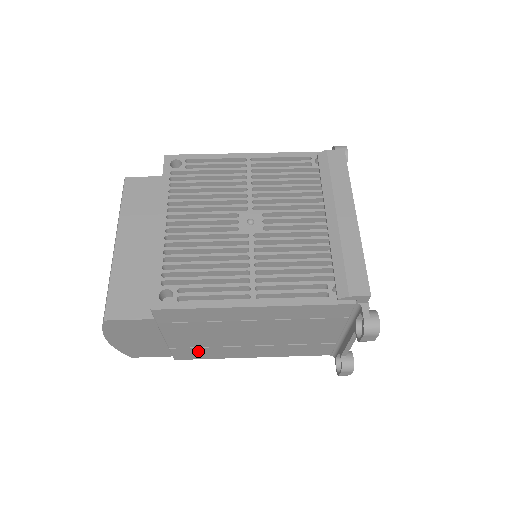
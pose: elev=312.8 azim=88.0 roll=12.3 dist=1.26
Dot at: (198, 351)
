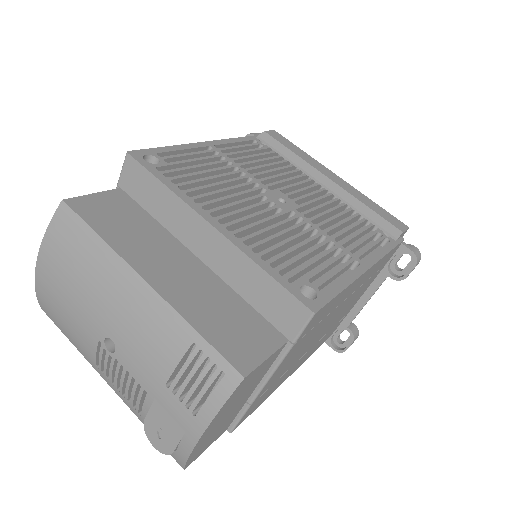
Dot at: (266, 393)
